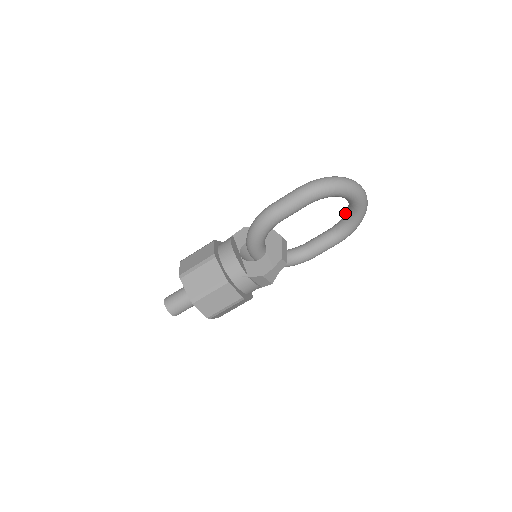
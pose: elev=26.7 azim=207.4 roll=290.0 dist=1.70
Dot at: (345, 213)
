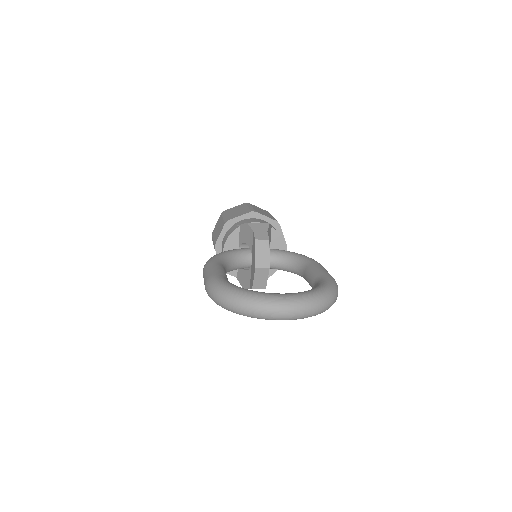
Dot at: occluded
